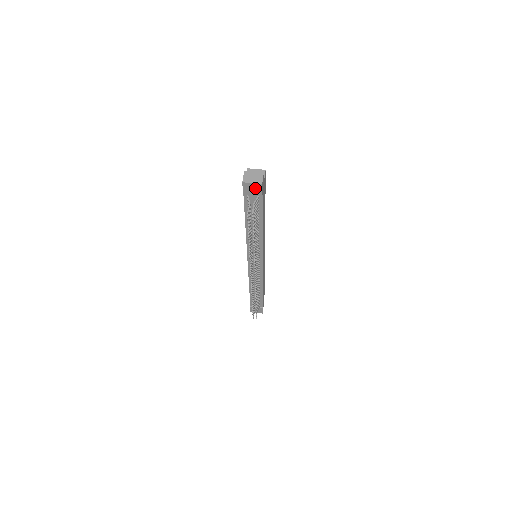
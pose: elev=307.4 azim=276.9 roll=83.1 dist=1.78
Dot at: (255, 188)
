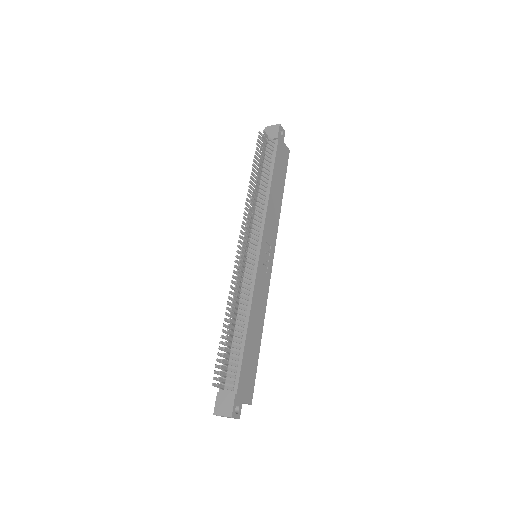
Dot at: (274, 130)
